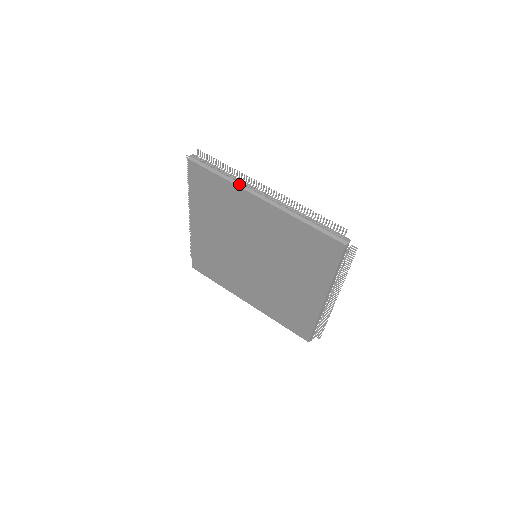
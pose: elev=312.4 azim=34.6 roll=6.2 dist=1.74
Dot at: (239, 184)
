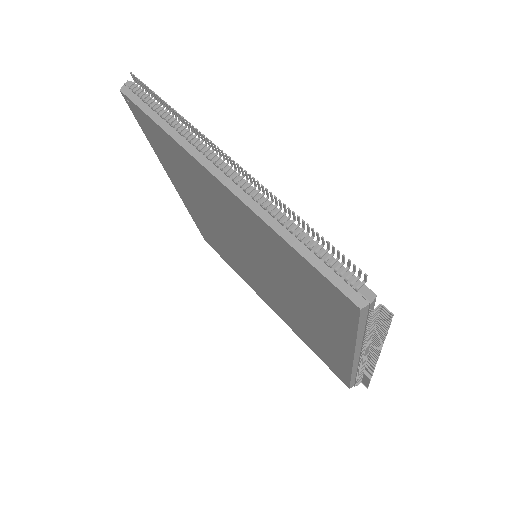
Dot at: (186, 144)
